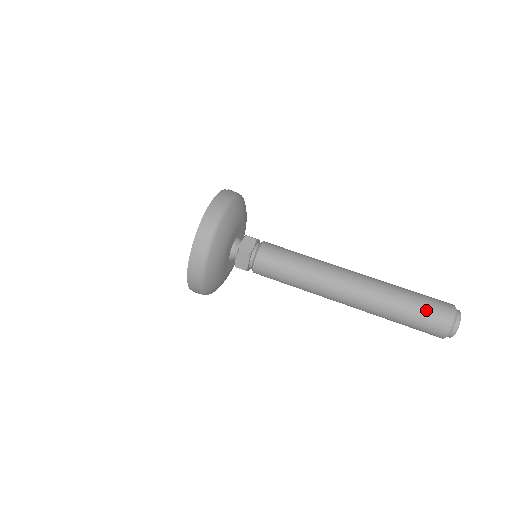
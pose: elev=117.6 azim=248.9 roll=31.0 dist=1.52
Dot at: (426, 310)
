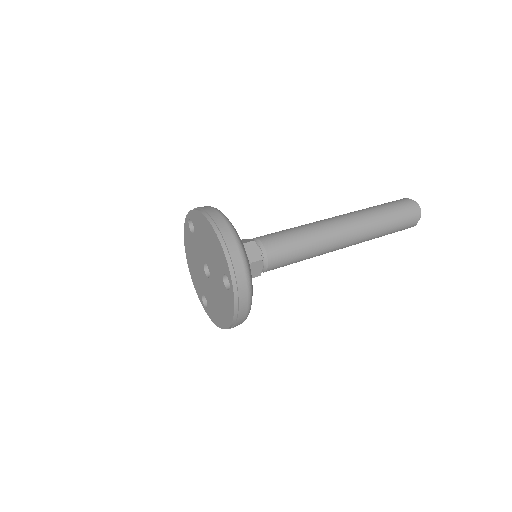
Dot at: (401, 214)
